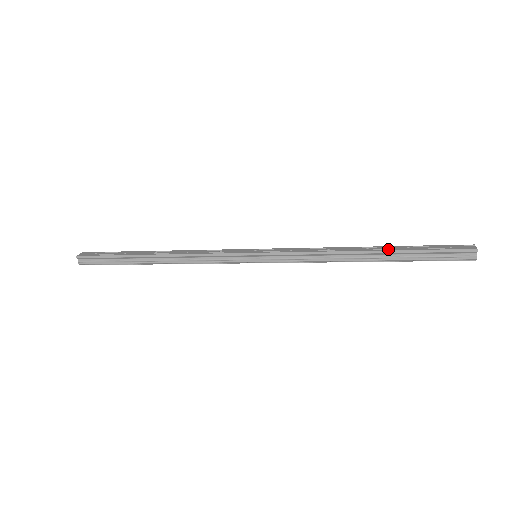
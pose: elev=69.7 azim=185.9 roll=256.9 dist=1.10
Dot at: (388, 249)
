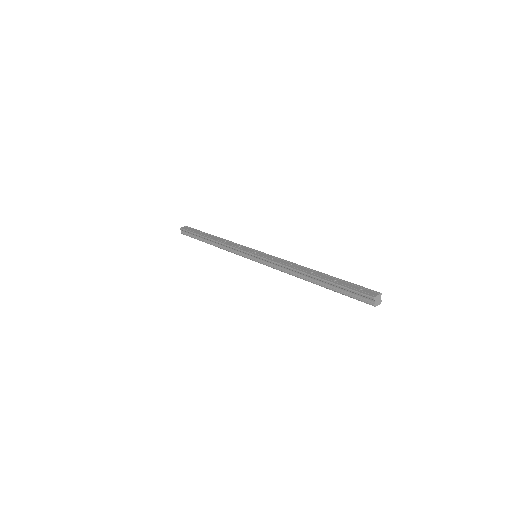
Dot at: (322, 277)
